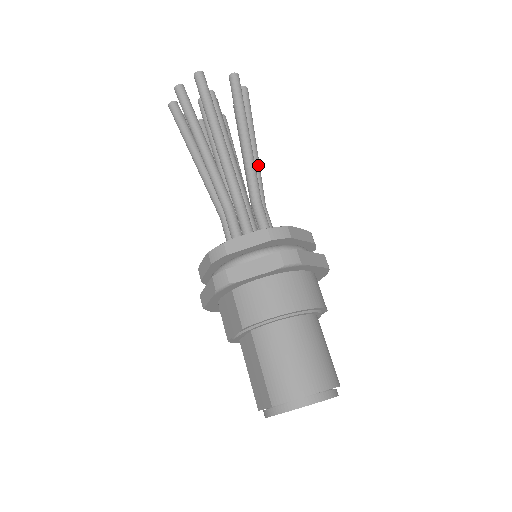
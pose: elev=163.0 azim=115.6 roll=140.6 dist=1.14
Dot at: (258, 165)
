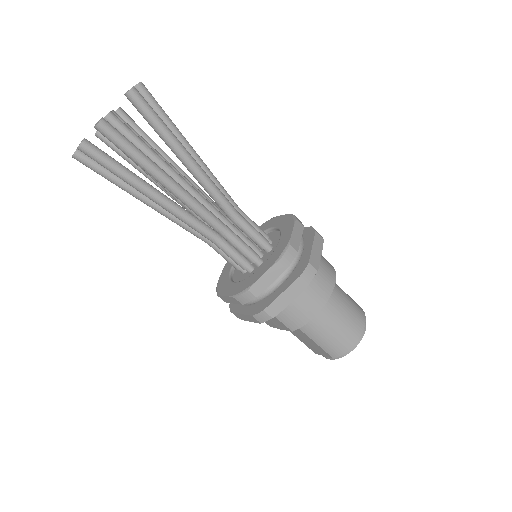
Dot at: (210, 173)
